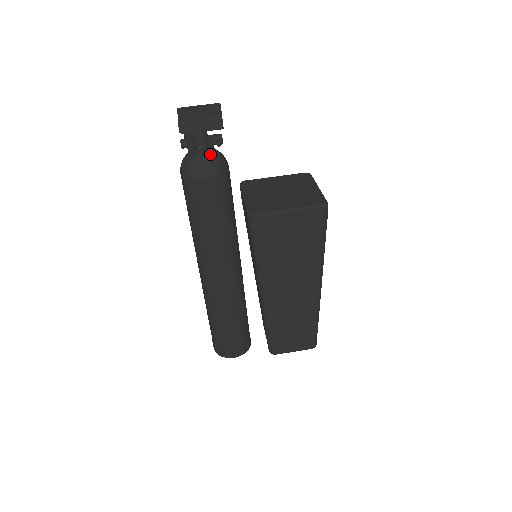
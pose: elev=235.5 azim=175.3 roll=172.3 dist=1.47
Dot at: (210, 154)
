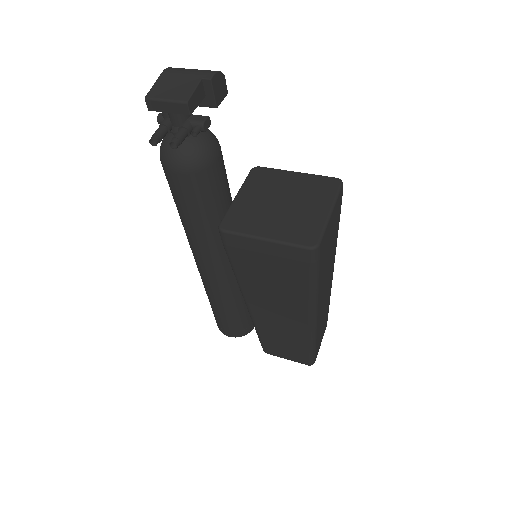
Dot at: (174, 148)
